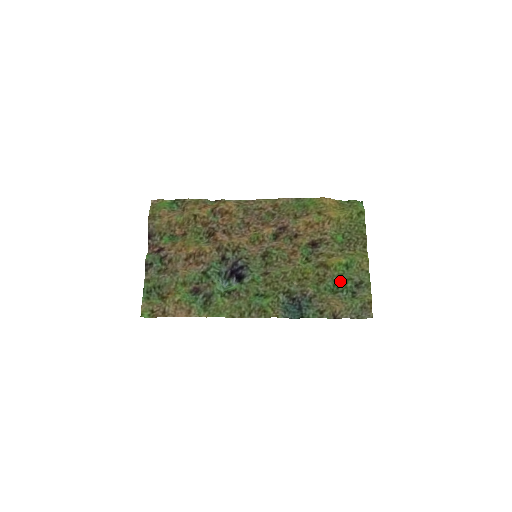
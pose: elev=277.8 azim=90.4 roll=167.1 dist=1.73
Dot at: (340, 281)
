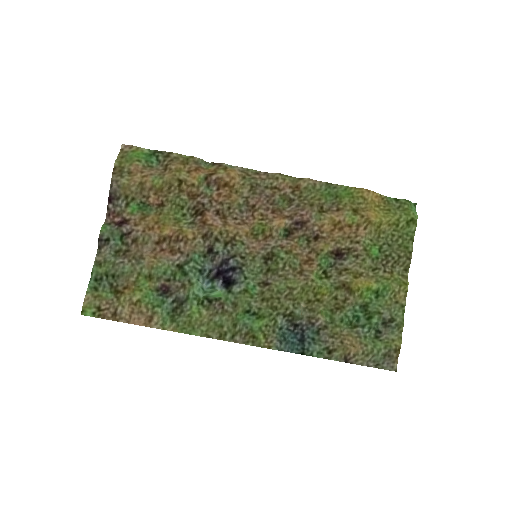
Dot at: (364, 313)
